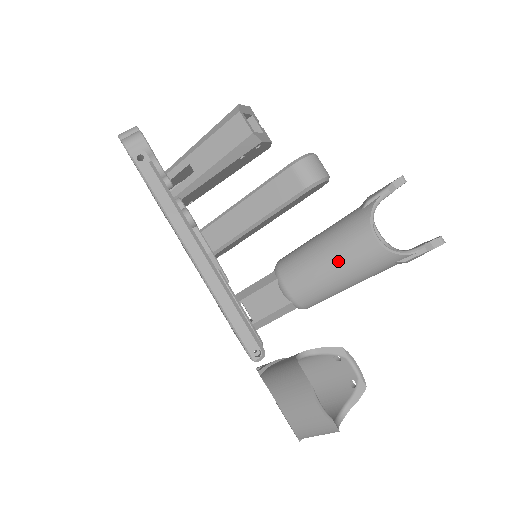
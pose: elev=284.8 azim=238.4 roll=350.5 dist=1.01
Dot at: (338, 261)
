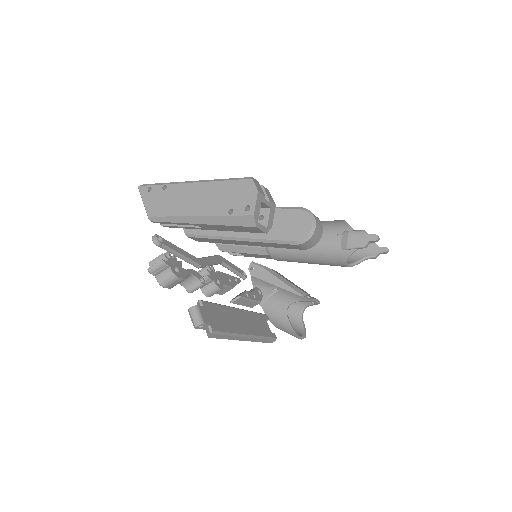
Dot at: occluded
